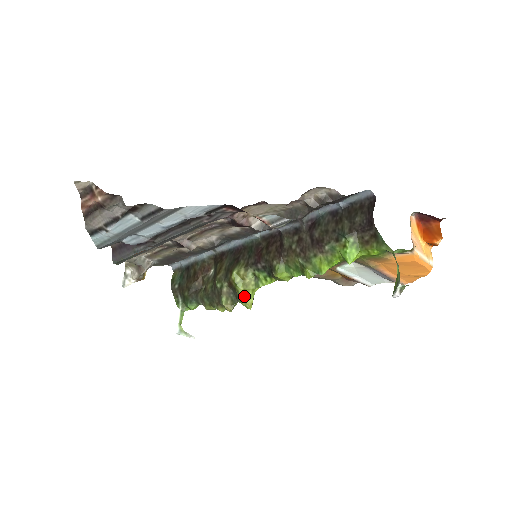
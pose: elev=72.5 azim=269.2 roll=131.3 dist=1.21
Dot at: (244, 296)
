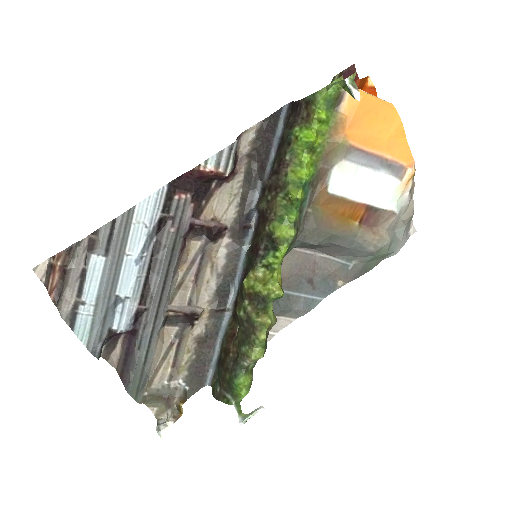
Dot at: (266, 287)
